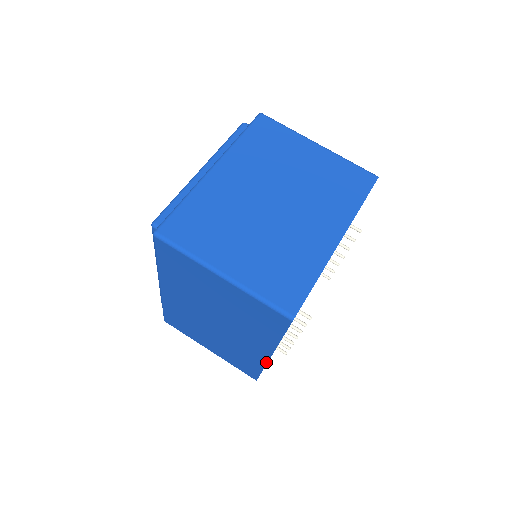
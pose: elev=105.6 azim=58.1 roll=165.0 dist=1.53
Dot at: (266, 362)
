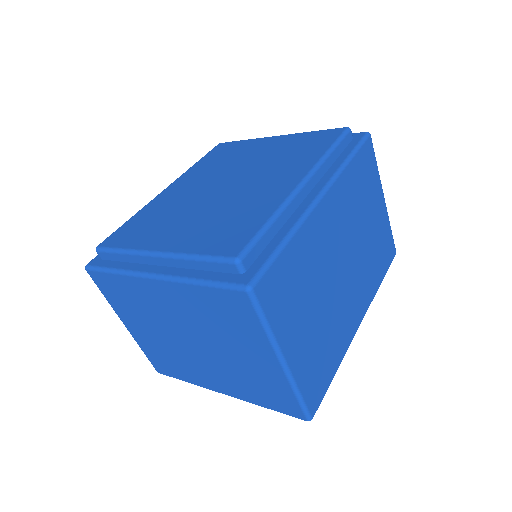
Dot at: occluded
